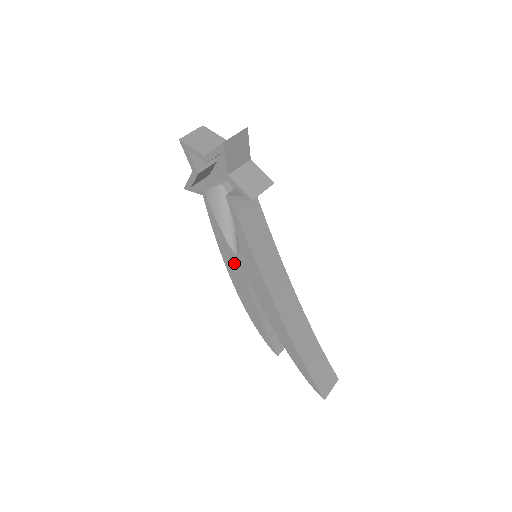
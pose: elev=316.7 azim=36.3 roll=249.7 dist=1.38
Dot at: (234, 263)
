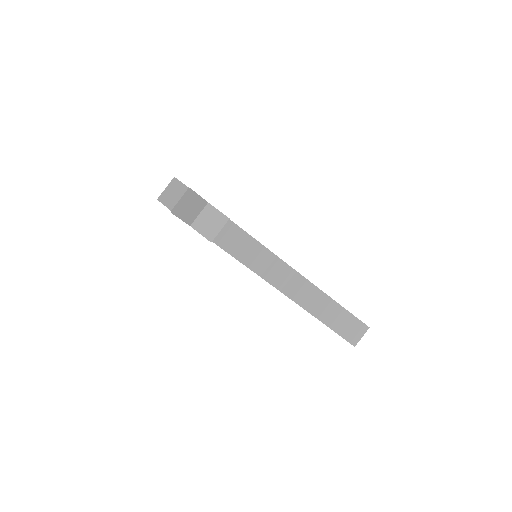
Dot at: occluded
